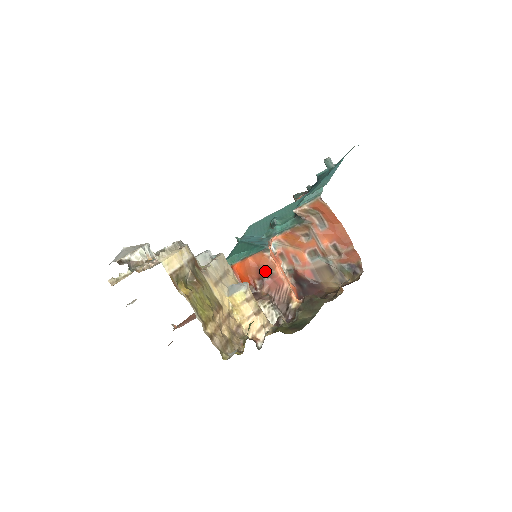
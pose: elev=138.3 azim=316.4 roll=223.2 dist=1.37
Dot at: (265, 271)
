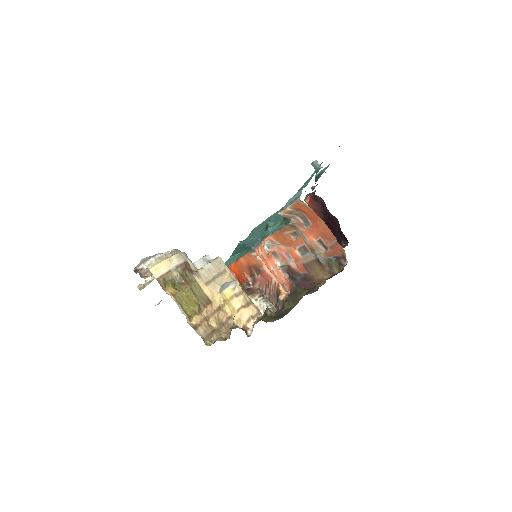
Dot at: (255, 269)
